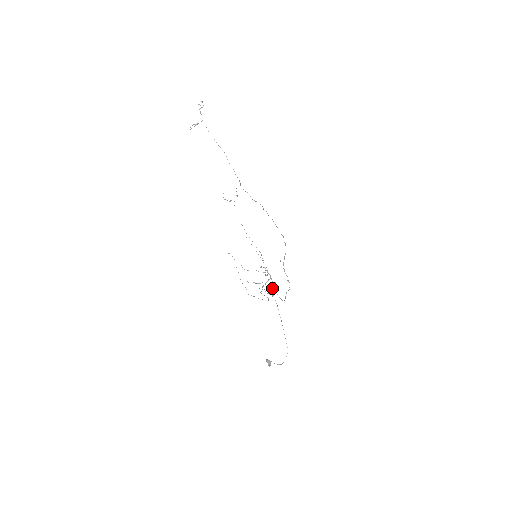
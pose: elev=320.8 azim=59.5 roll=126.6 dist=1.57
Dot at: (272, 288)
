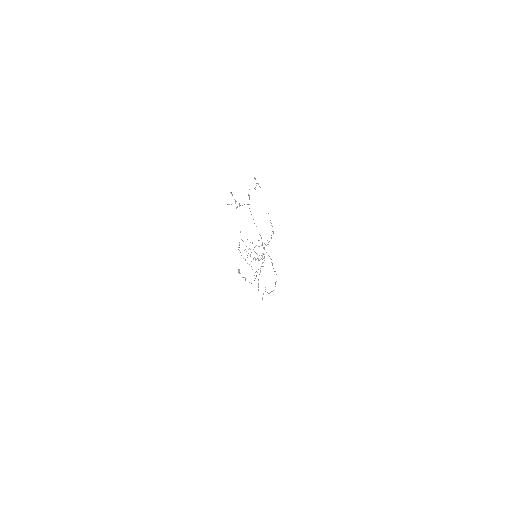
Dot at: occluded
